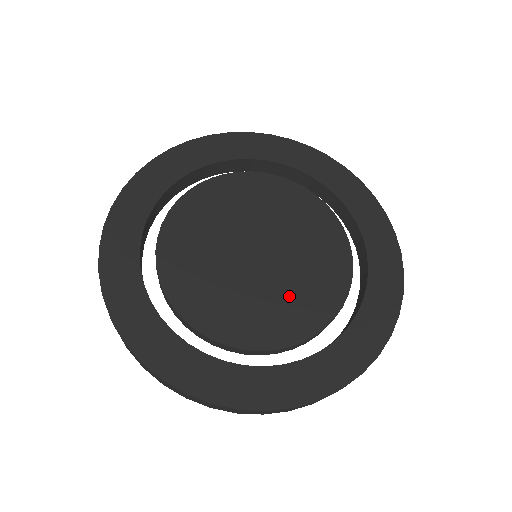
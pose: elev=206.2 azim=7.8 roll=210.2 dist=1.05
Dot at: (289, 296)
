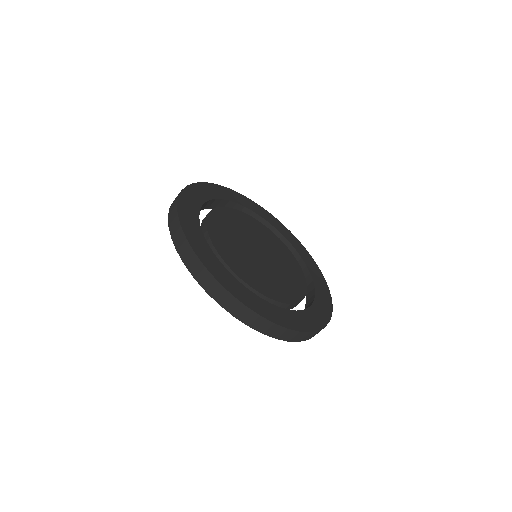
Dot at: (261, 274)
